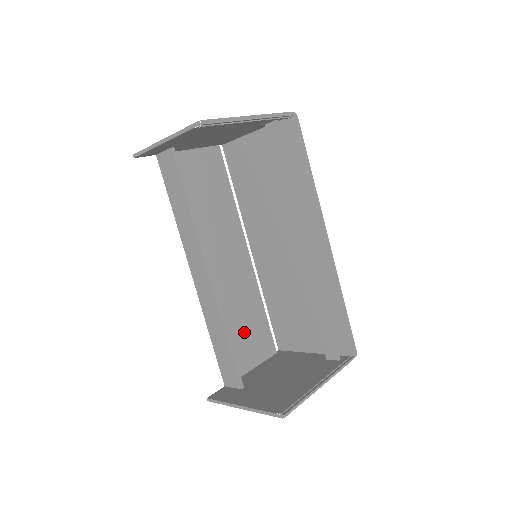
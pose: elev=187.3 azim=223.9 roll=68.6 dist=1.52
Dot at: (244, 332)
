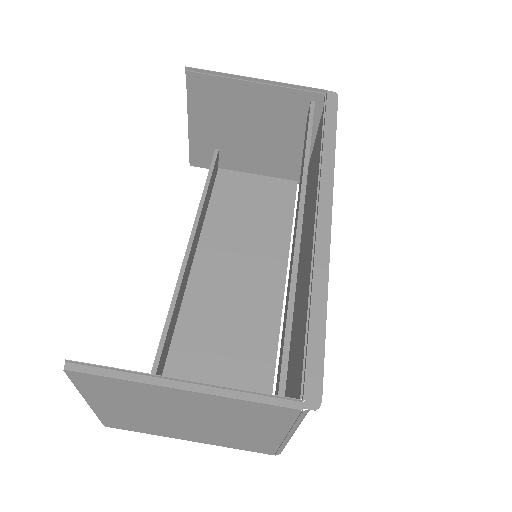
Dot at: (219, 375)
